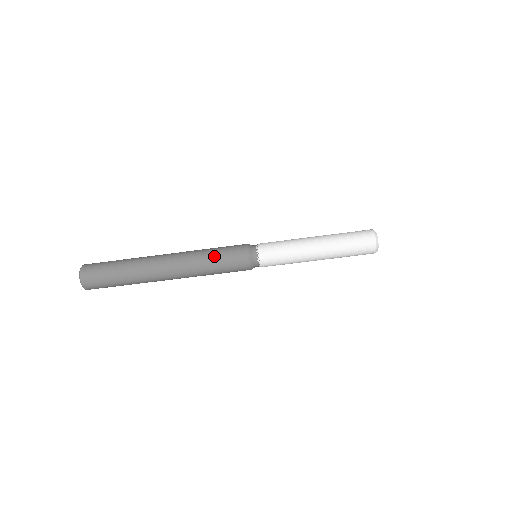
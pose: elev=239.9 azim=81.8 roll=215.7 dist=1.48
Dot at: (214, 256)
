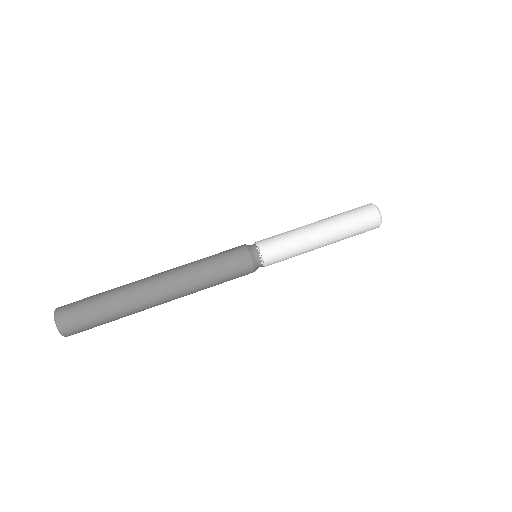
Dot at: (209, 256)
